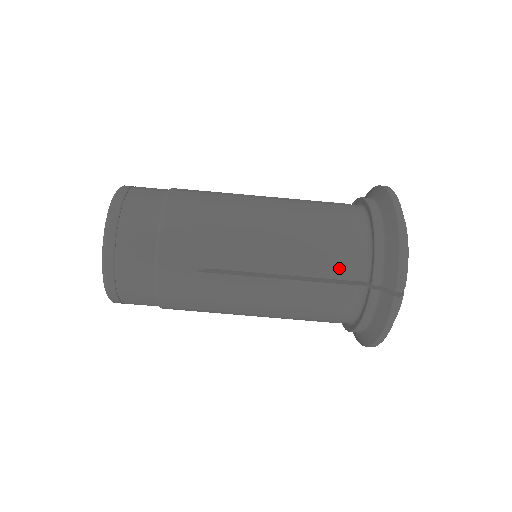
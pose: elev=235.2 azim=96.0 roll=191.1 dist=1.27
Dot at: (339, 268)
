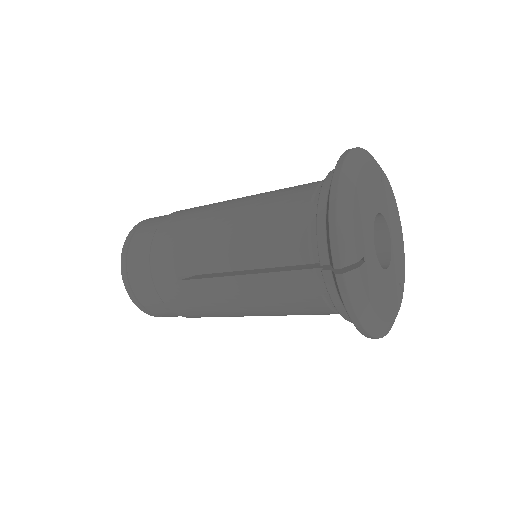
Dot at: (289, 253)
